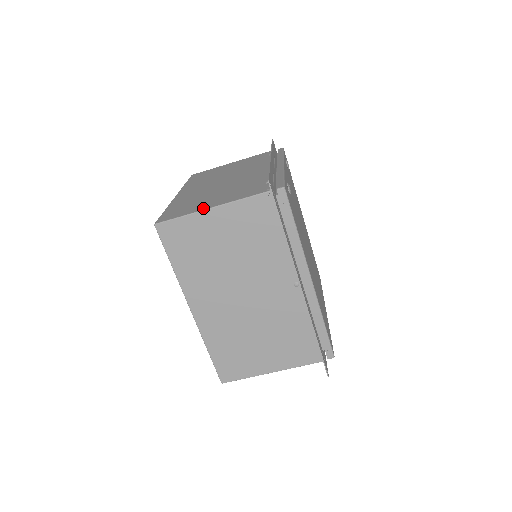
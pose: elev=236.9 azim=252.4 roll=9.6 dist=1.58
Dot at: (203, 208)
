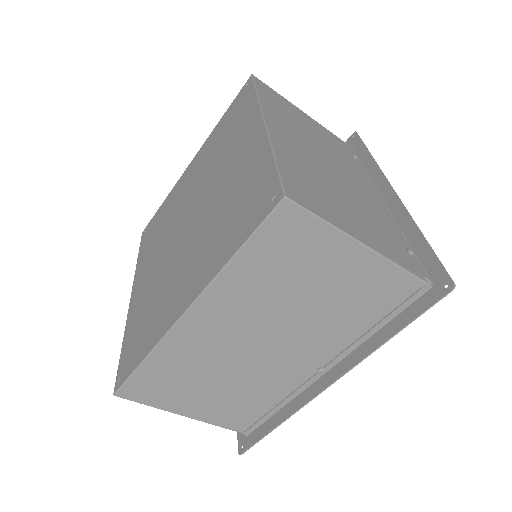
Dot at: (353, 233)
